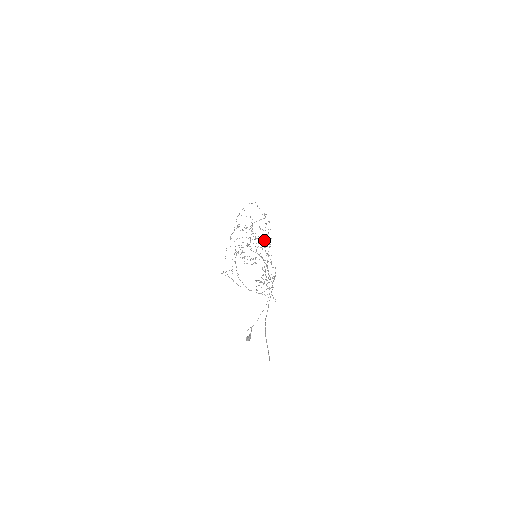
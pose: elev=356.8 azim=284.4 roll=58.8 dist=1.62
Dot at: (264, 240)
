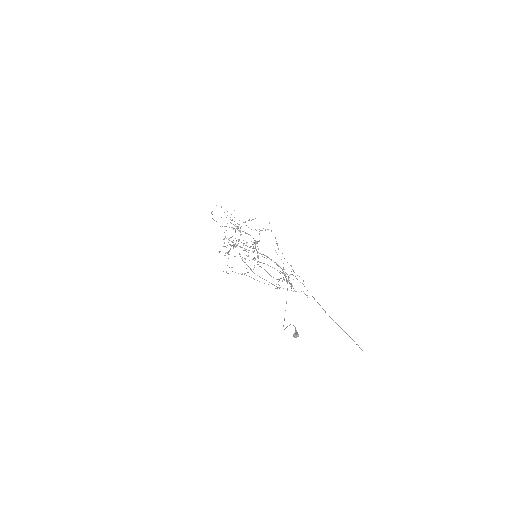
Dot at: (257, 241)
